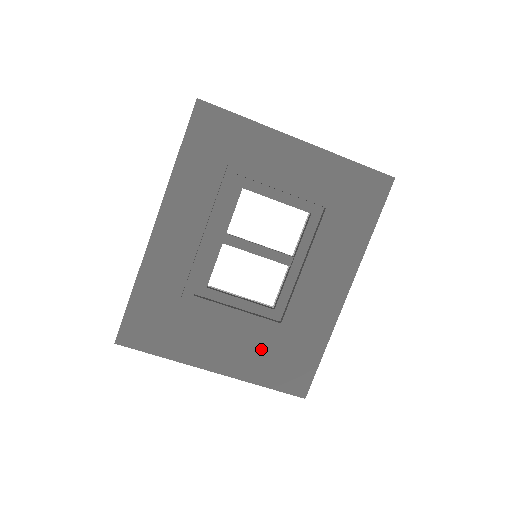
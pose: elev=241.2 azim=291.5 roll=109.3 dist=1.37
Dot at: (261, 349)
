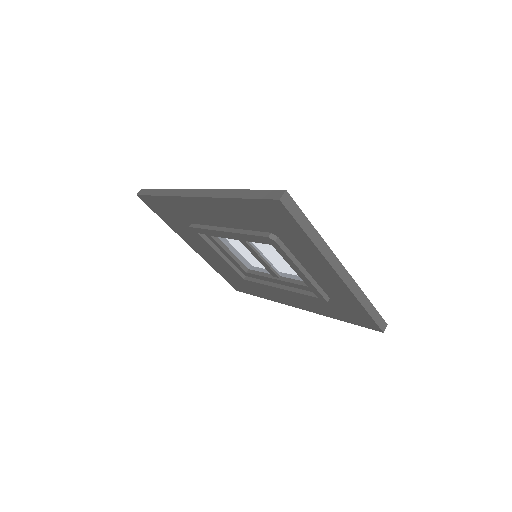
Dot at: (226, 268)
